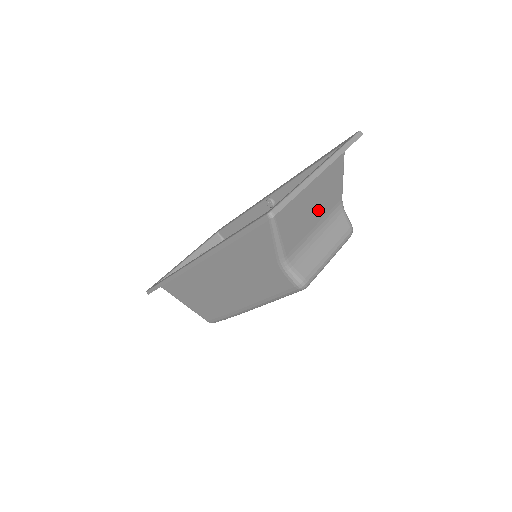
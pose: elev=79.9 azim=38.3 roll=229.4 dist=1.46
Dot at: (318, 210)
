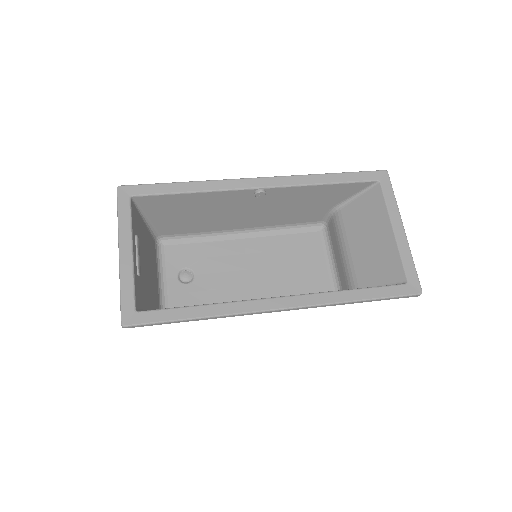
Dot at: (358, 239)
